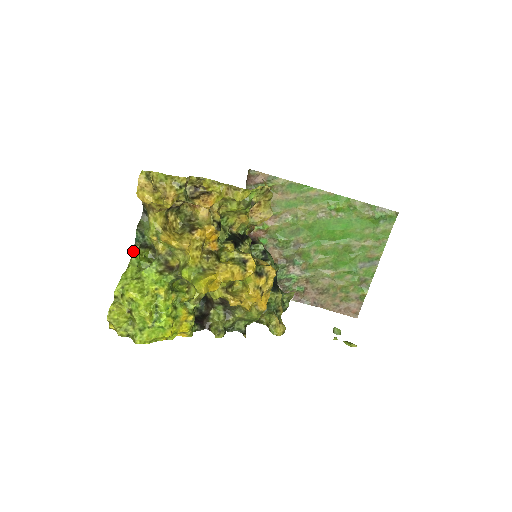
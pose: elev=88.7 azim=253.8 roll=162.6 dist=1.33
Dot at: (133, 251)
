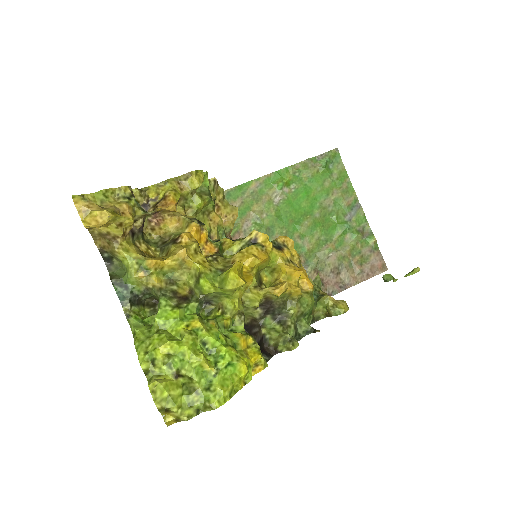
Dot at: (126, 314)
